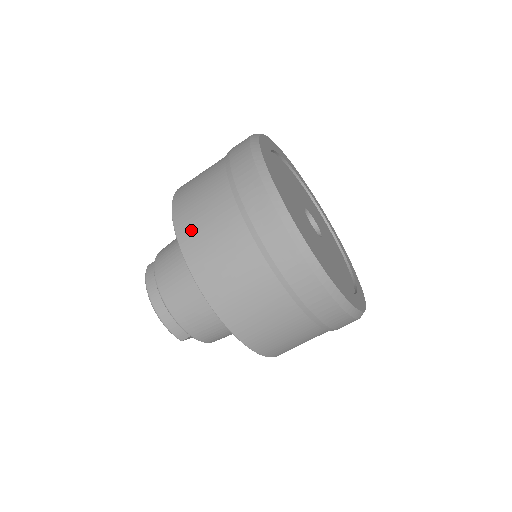
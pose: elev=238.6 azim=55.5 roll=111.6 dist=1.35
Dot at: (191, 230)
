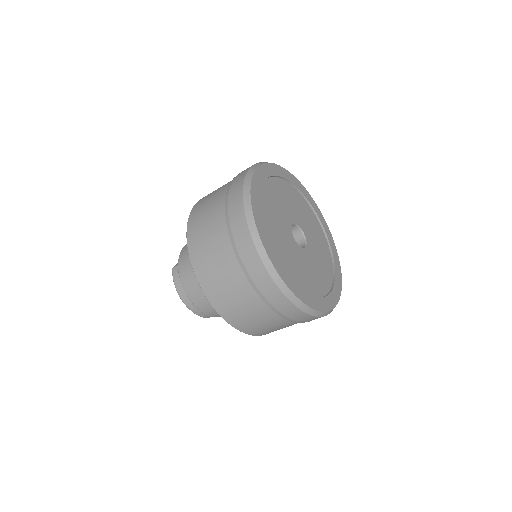
Dot at: (208, 278)
